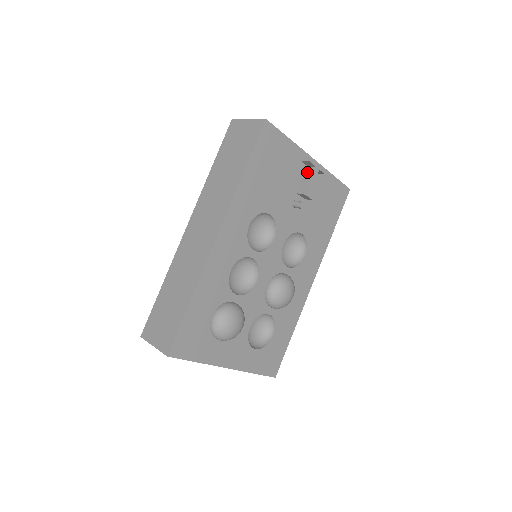
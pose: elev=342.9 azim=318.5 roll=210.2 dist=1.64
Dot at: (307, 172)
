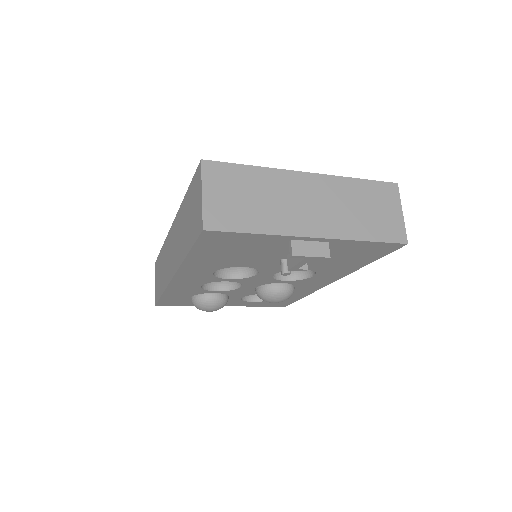
Dot at: occluded
